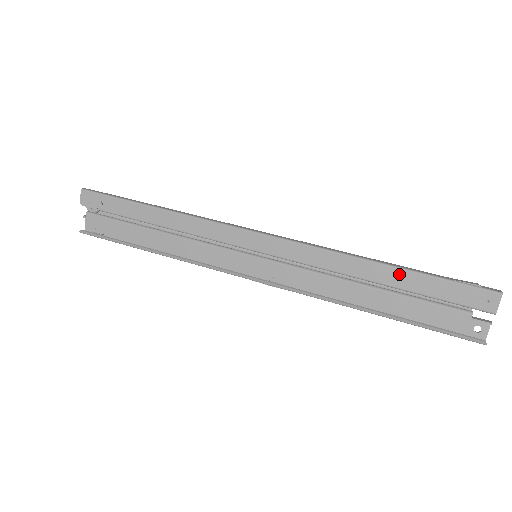
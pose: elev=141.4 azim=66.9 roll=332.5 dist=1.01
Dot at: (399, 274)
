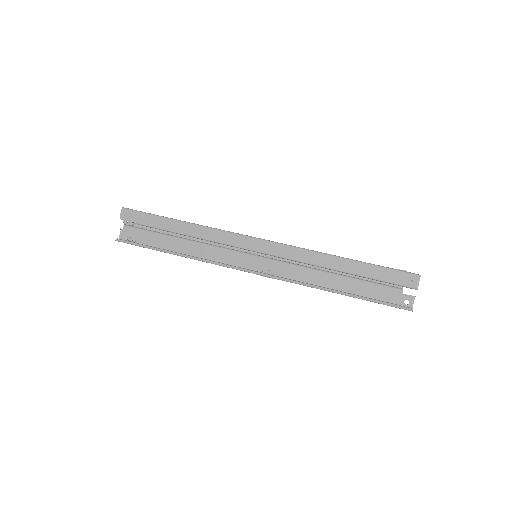
Dot at: (356, 265)
